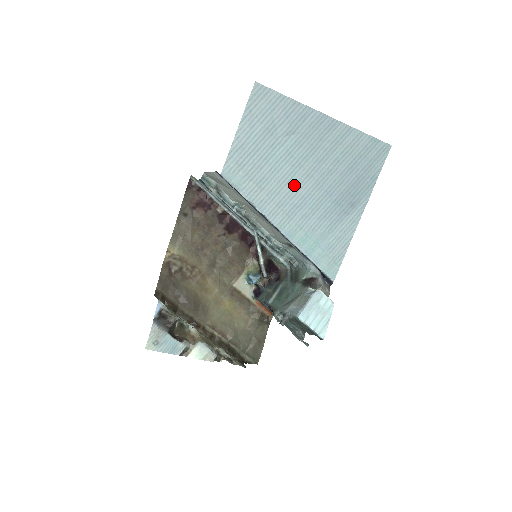
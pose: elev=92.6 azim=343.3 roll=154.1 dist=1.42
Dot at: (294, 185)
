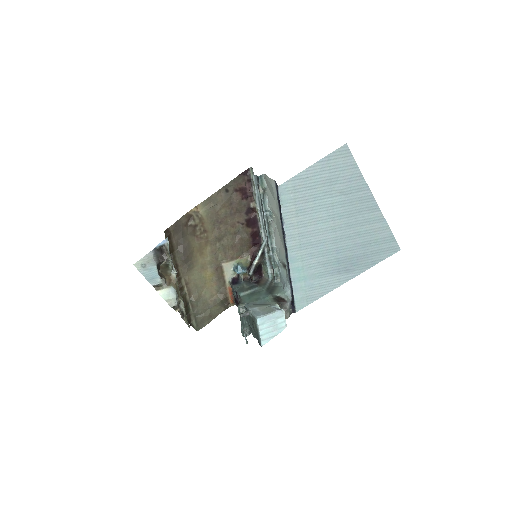
Dot at: (320, 229)
